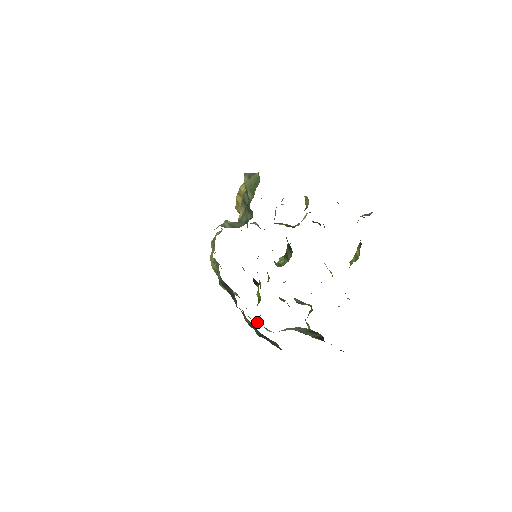
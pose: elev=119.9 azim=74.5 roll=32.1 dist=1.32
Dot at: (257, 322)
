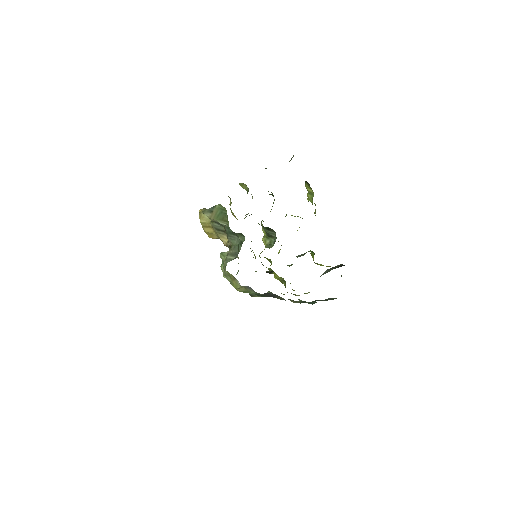
Dot at: occluded
